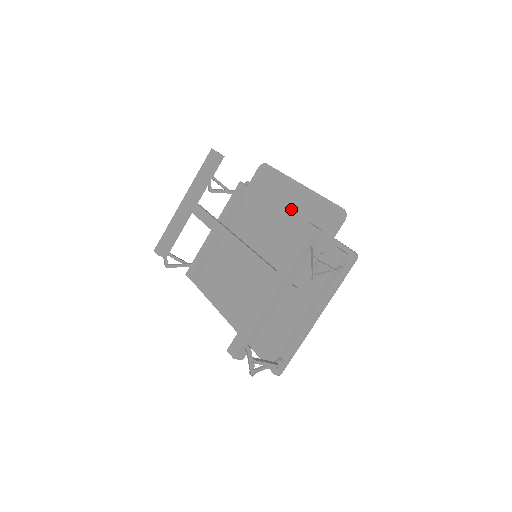
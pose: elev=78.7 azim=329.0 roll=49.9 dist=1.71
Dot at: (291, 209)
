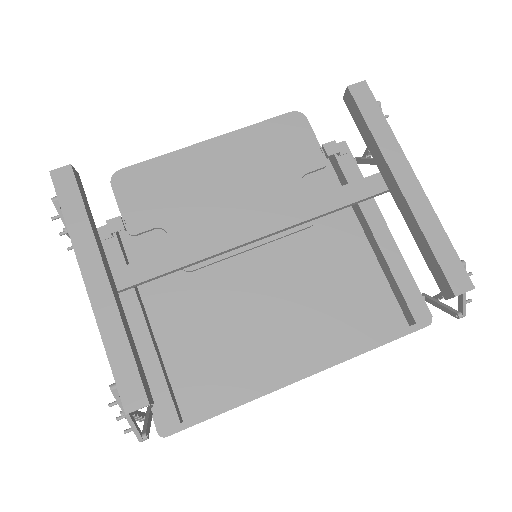
Dot at: (232, 170)
